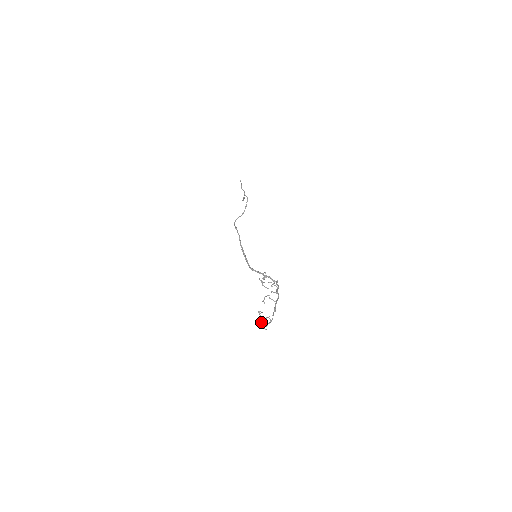
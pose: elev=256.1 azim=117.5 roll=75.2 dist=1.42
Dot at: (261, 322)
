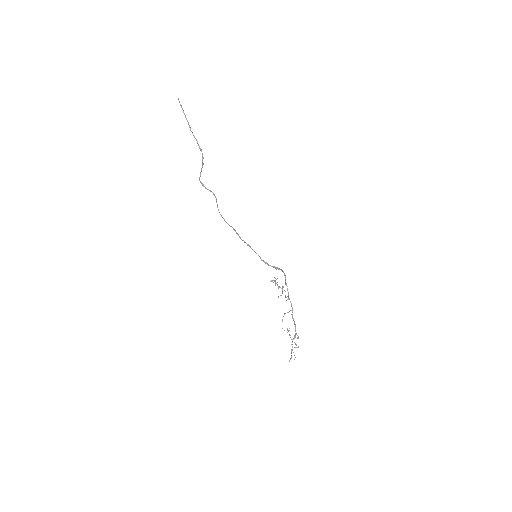
Dot at: (291, 352)
